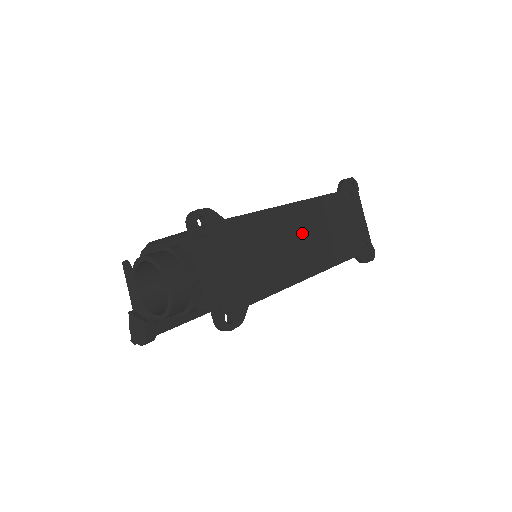
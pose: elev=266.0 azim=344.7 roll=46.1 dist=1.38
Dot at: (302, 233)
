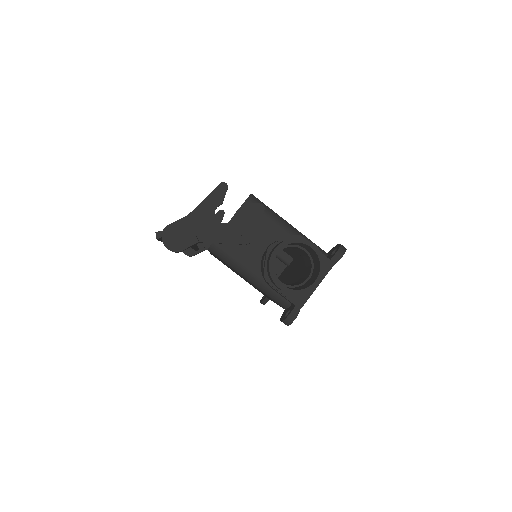
Dot at: occluded
